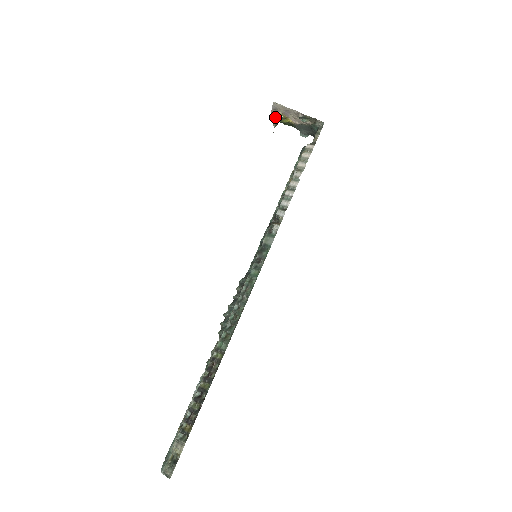
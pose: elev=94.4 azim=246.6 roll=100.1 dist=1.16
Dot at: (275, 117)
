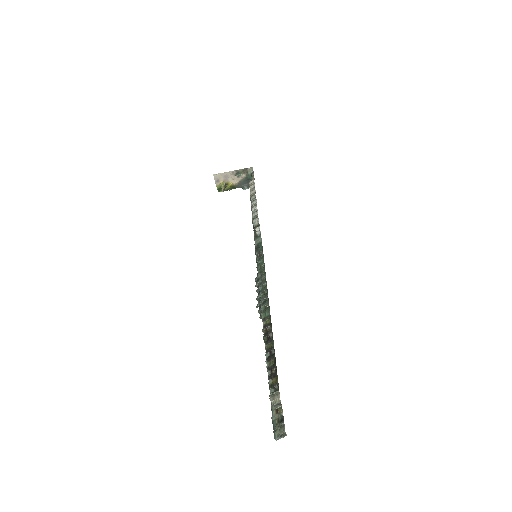
Dot at: (221, 188)
